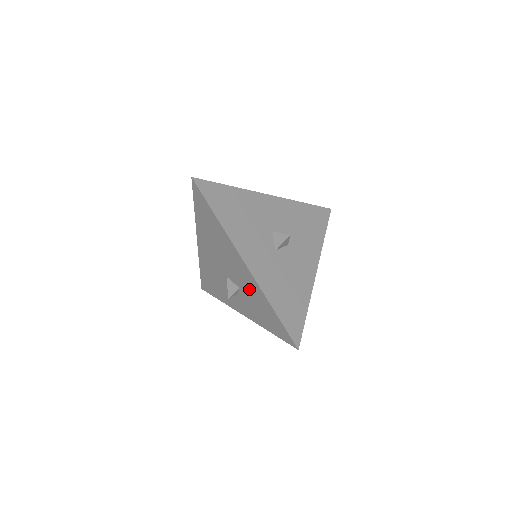
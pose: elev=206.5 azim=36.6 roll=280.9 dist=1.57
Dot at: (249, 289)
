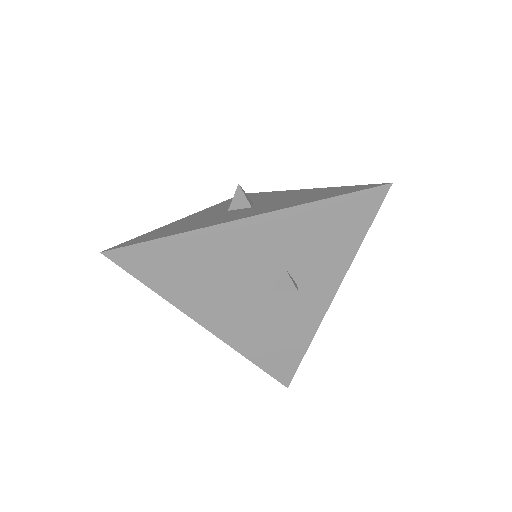
Dot at: (288, 242)
